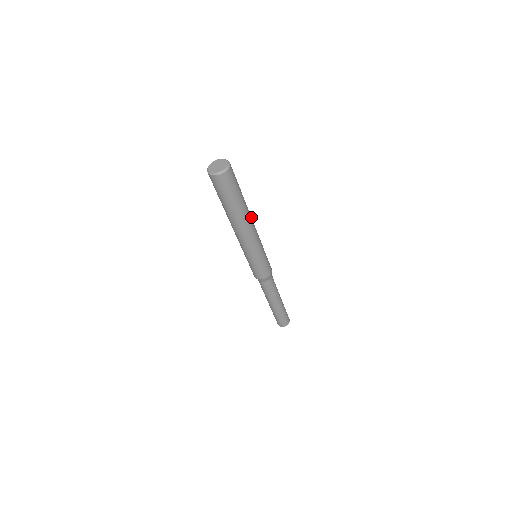
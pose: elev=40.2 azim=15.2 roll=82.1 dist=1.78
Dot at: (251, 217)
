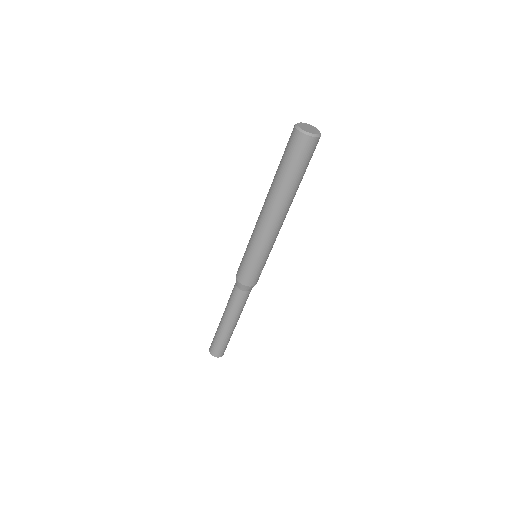
Dot at: occluded
